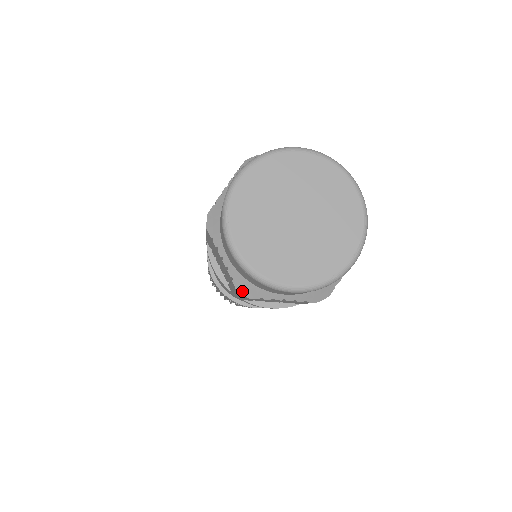
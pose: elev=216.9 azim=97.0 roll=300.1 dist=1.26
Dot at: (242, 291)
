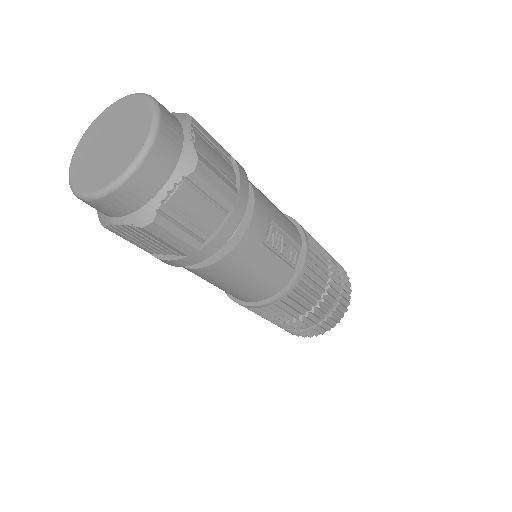
Dot at: (101, 221)
